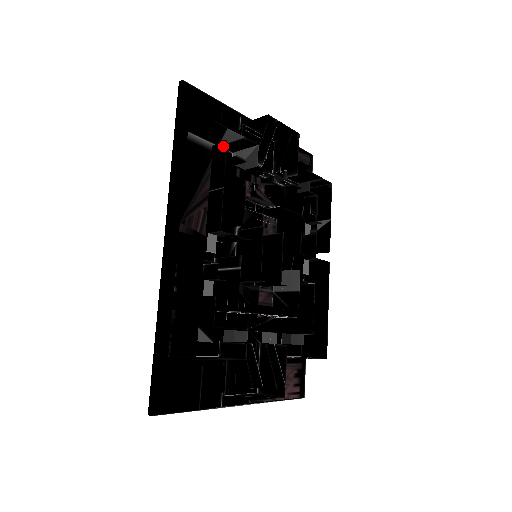
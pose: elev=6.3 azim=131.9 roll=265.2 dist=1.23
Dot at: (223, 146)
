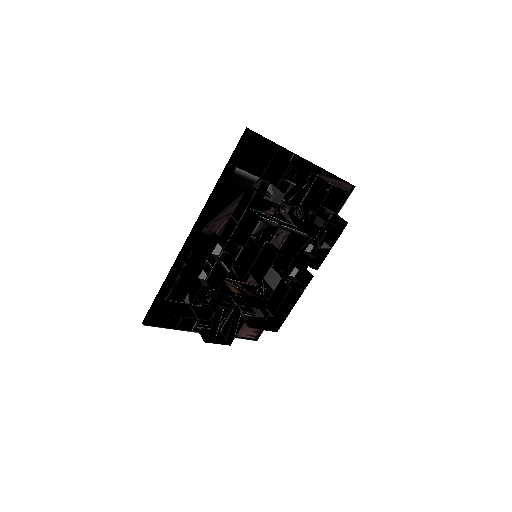
Dot at: (252, 193)
